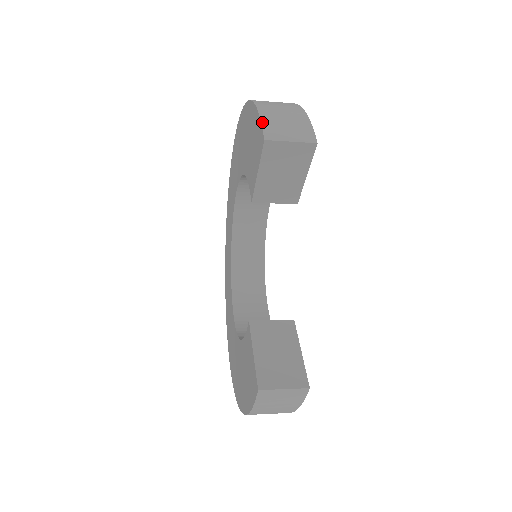
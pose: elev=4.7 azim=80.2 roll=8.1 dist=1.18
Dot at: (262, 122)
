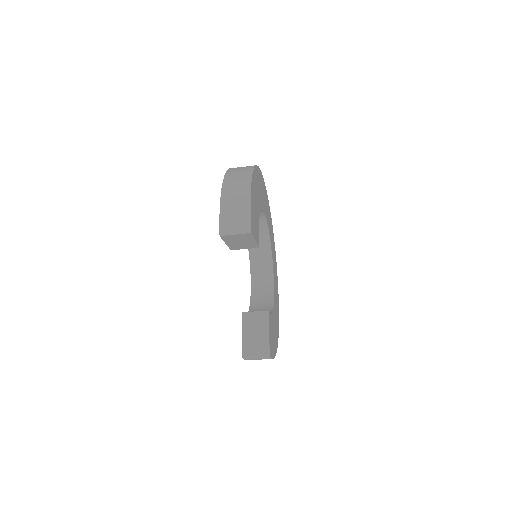
Dot at: (220, 219)
